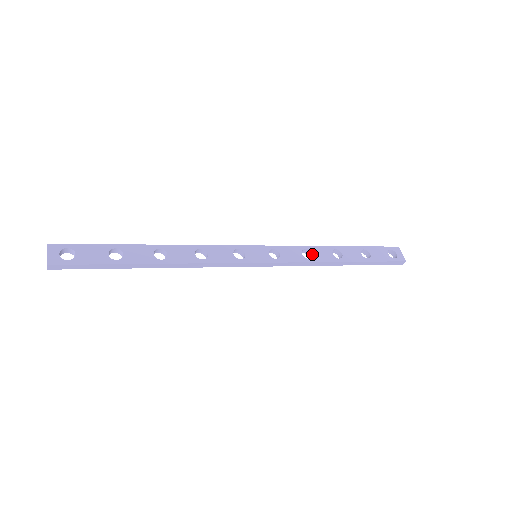
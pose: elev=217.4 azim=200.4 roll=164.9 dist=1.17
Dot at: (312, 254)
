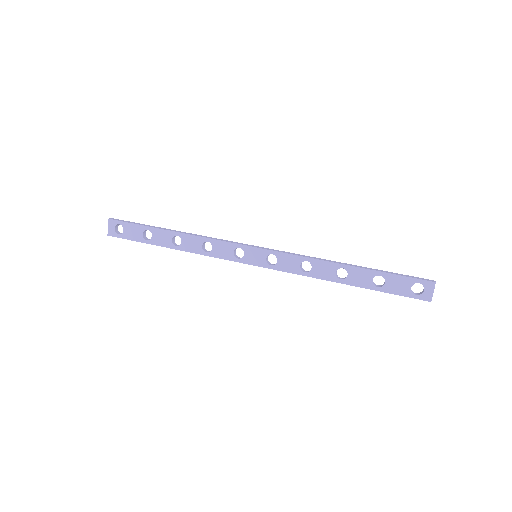
Dot at: (311, 268)
